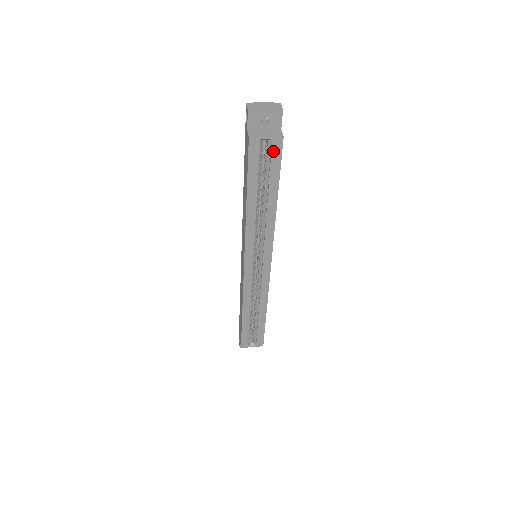
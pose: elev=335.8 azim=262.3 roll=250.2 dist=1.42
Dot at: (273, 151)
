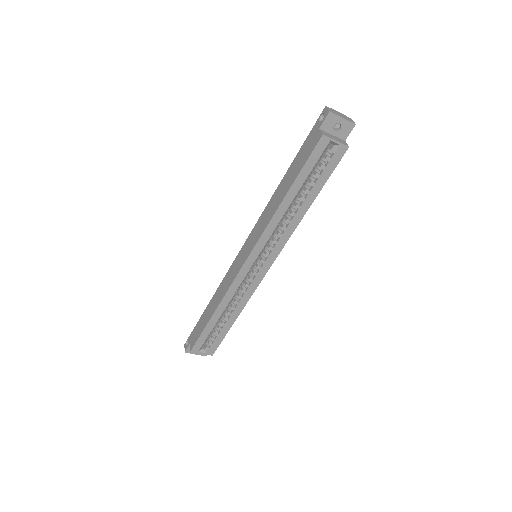
Dot at: (334, 156)
